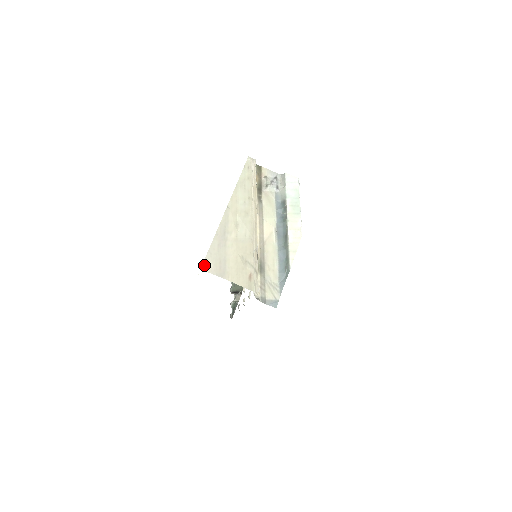
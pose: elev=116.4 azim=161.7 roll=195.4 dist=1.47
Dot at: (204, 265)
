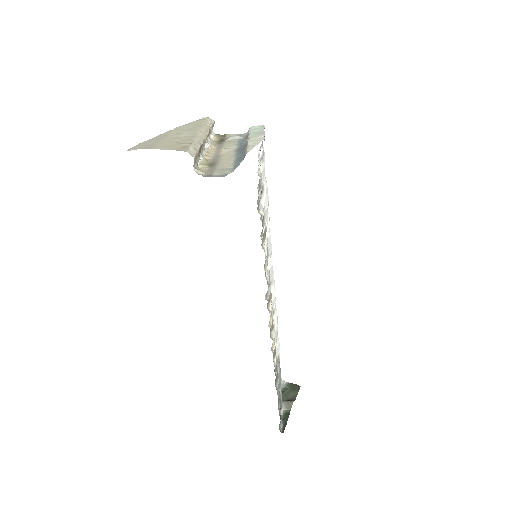
Dot at: (129, 149)
